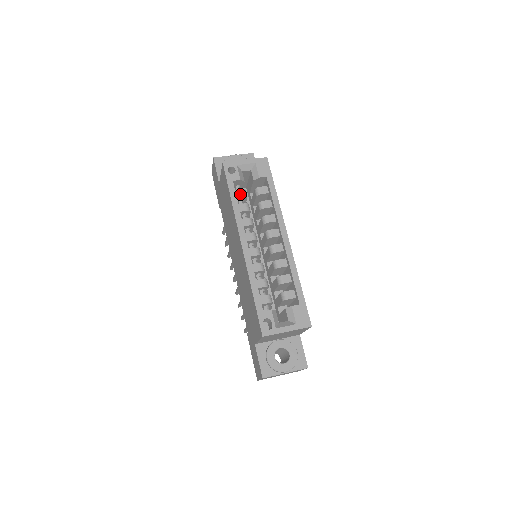
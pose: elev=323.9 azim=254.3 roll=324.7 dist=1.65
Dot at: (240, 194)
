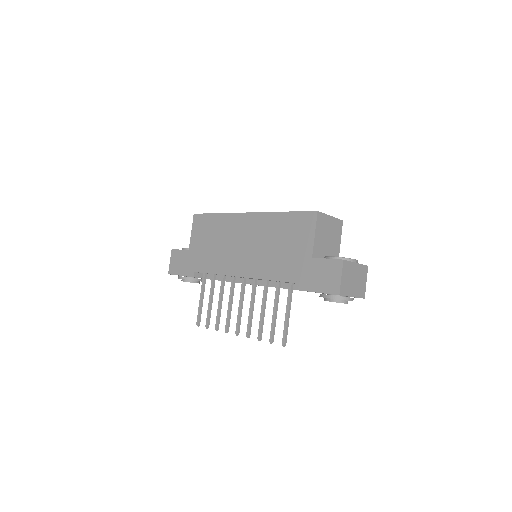
Dot at: occluded
